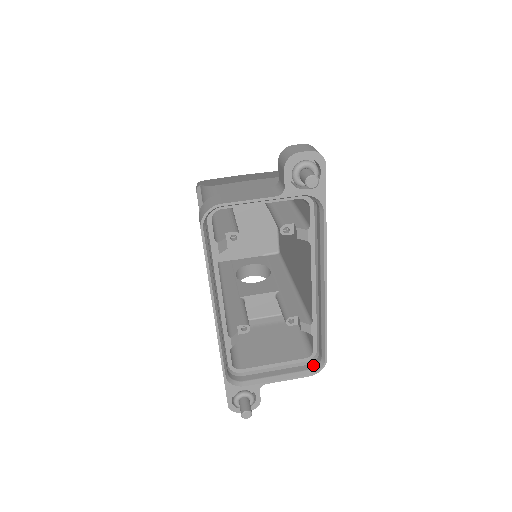
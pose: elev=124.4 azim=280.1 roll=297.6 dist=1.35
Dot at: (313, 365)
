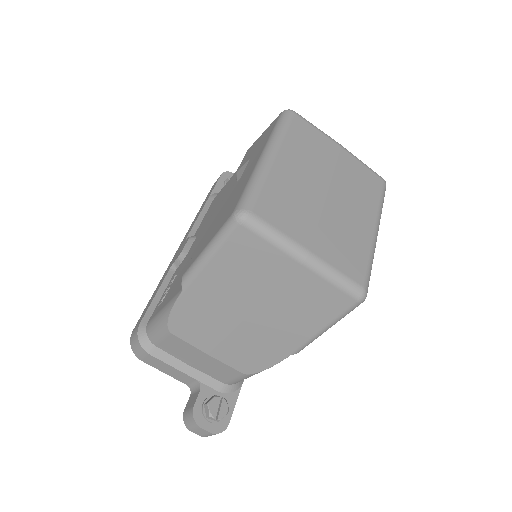
Dot at: occluded
